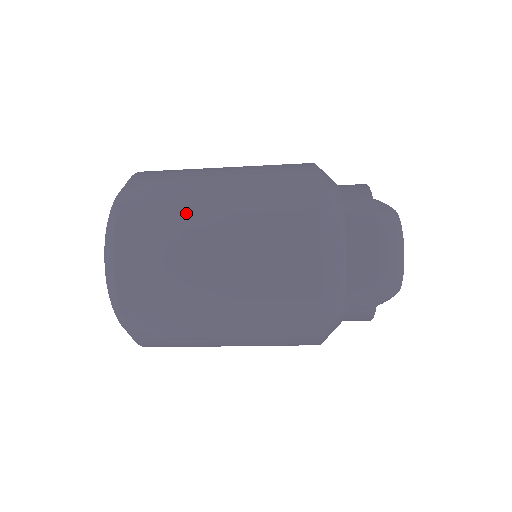
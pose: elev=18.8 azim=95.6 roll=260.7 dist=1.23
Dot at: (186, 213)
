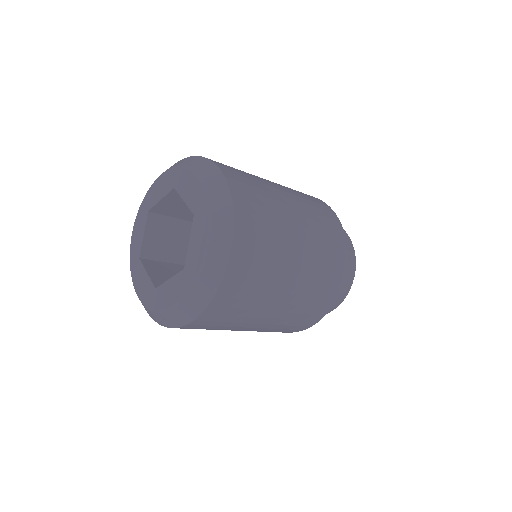
Dot at: (265, 184)
